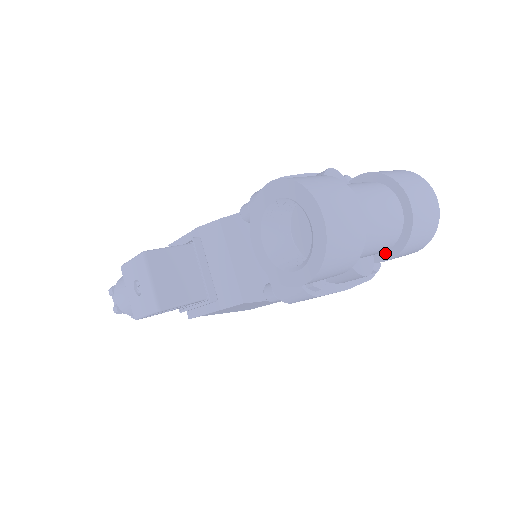
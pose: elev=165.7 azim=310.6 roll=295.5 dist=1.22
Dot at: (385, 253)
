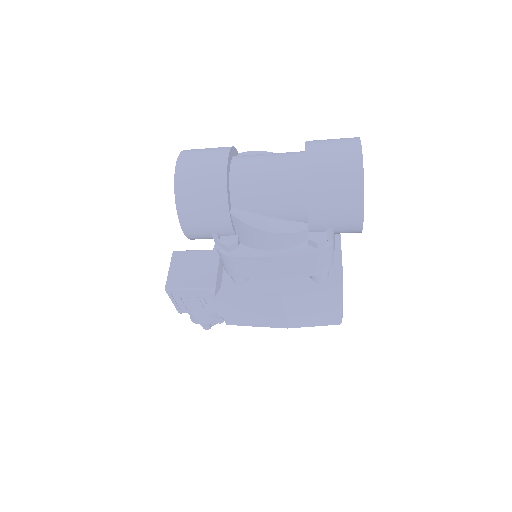
Dot at: occluded
